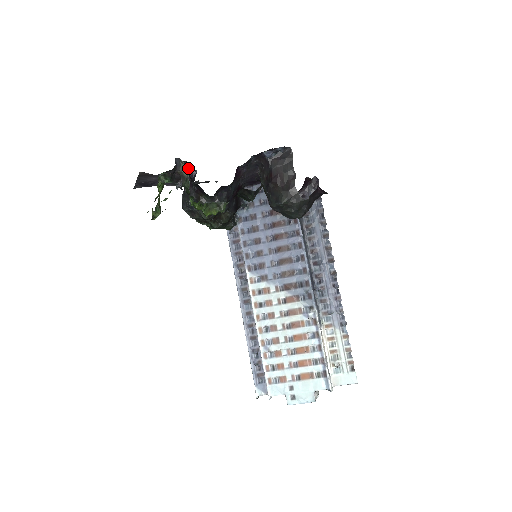
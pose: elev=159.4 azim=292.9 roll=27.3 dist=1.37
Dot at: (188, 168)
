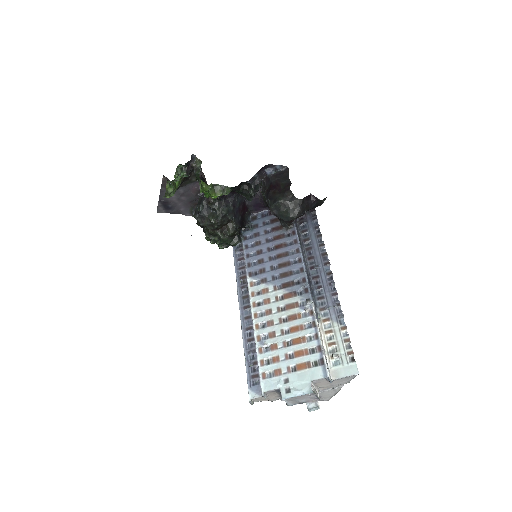
Dot at: (201, 162)
